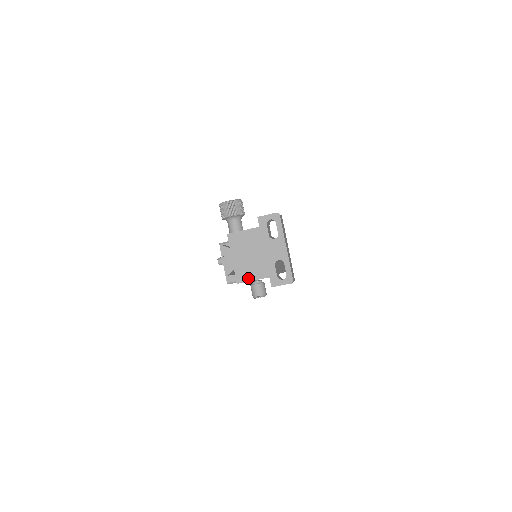
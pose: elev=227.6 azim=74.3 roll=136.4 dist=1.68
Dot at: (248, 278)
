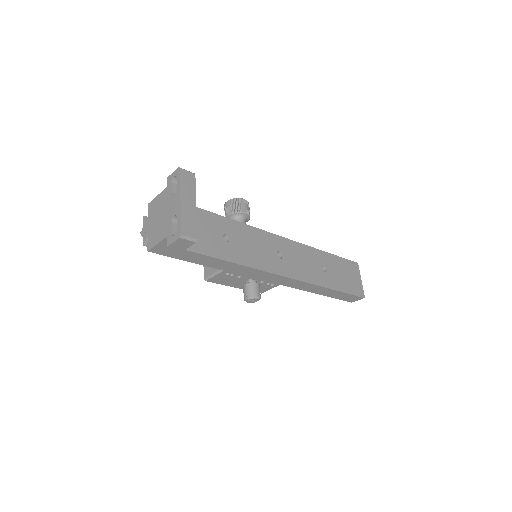
Dot at: (154, 243)
